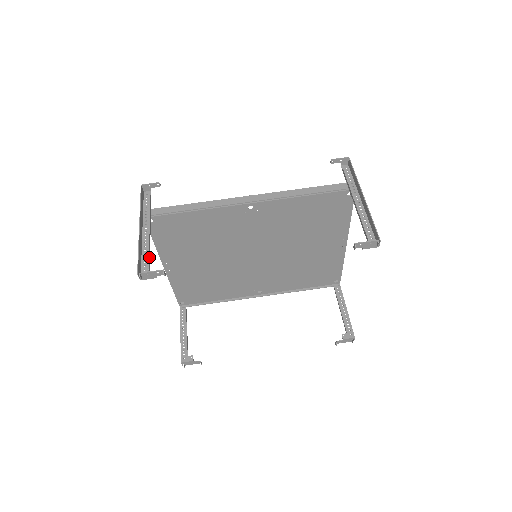
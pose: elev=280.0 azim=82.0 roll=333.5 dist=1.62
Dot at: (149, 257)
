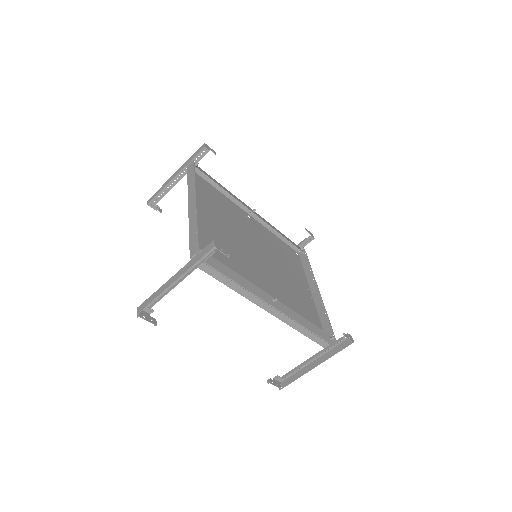
Dot at: (159, 300)
